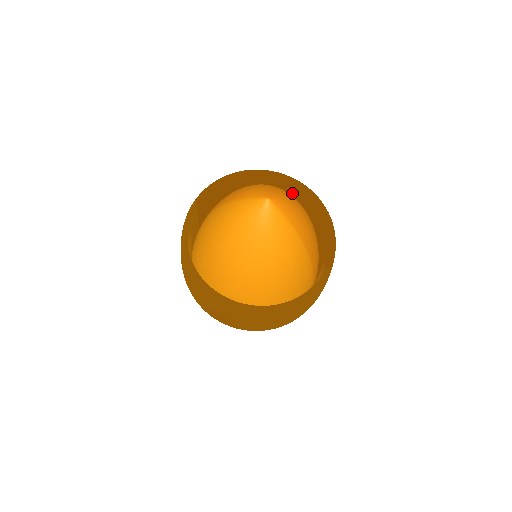
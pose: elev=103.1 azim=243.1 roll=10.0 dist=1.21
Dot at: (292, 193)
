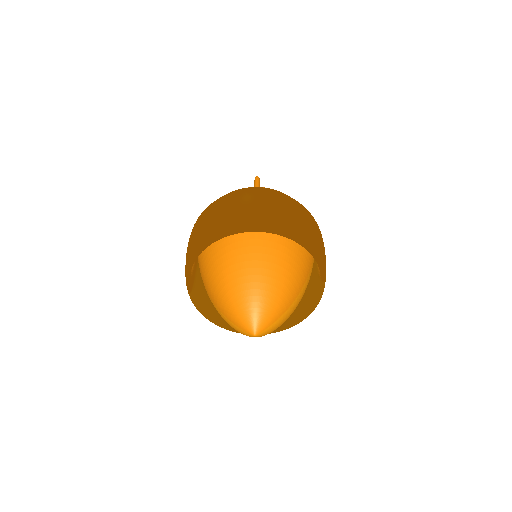
Dot at: occluded
